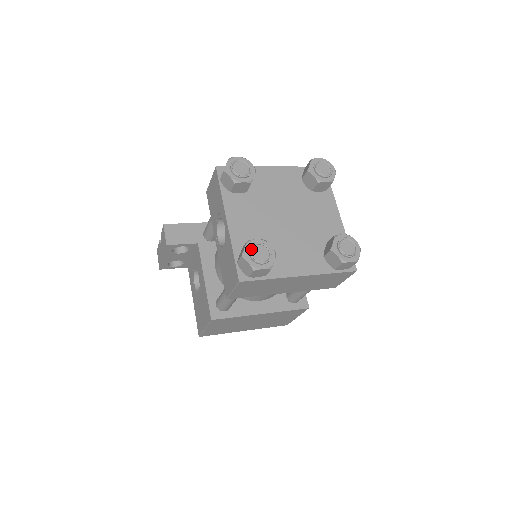
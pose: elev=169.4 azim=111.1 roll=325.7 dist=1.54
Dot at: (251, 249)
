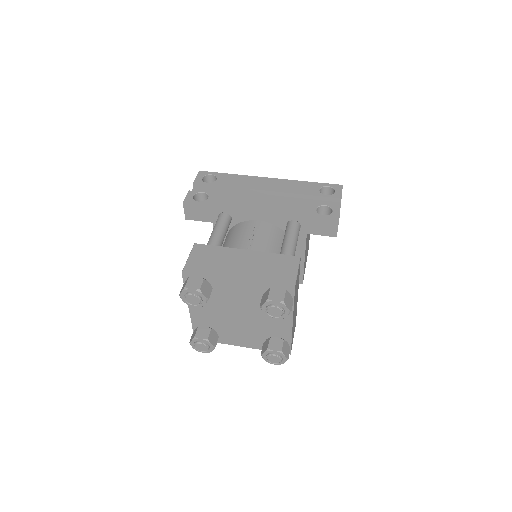
Dot at: (195, 344)
